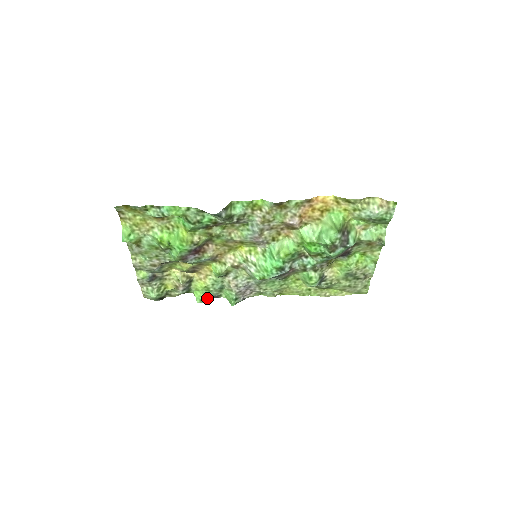
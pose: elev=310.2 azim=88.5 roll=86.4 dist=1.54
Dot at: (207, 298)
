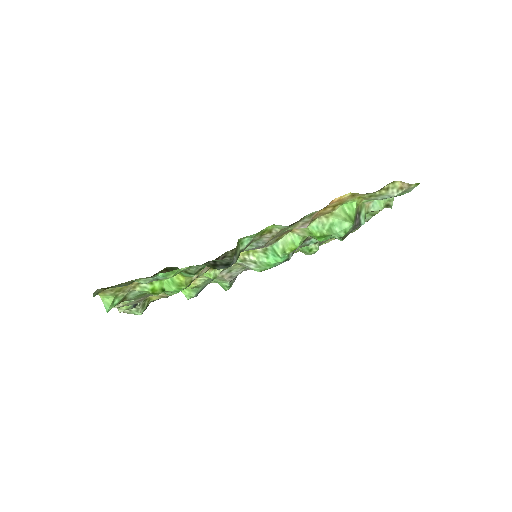
Dot at: (198, 293)
